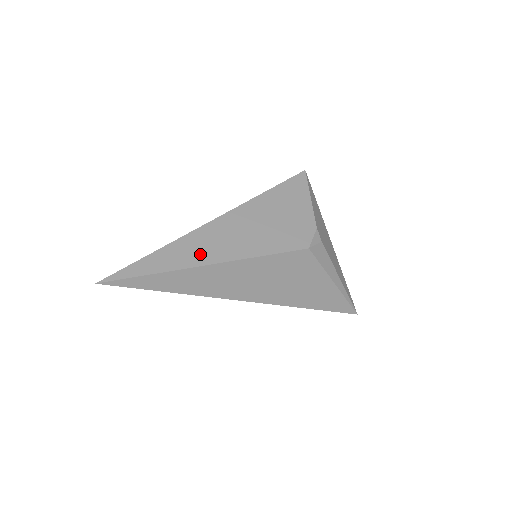
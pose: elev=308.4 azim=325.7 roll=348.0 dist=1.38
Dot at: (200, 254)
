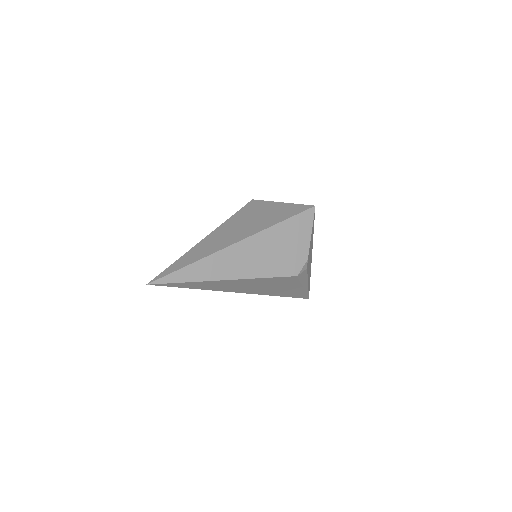
Dot at: (223, 270)
